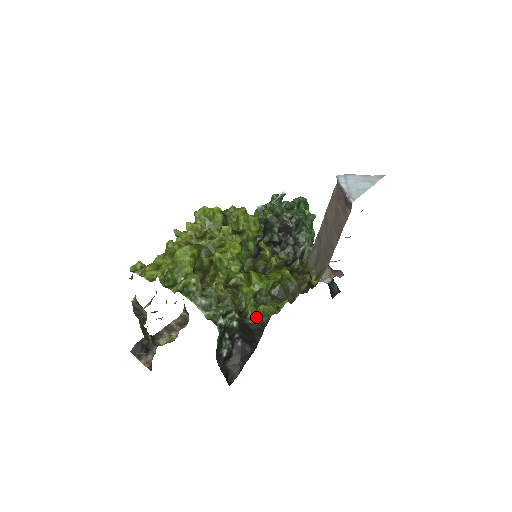
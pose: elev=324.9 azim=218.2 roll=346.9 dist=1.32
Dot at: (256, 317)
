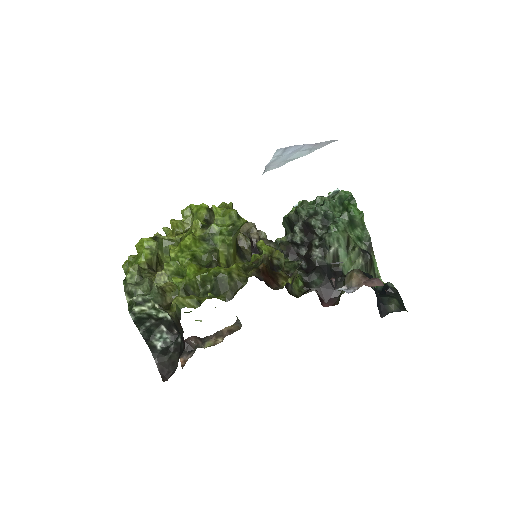
Dot at: occluded
